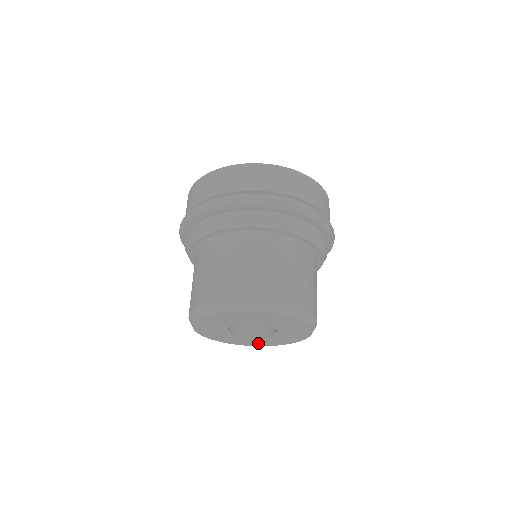
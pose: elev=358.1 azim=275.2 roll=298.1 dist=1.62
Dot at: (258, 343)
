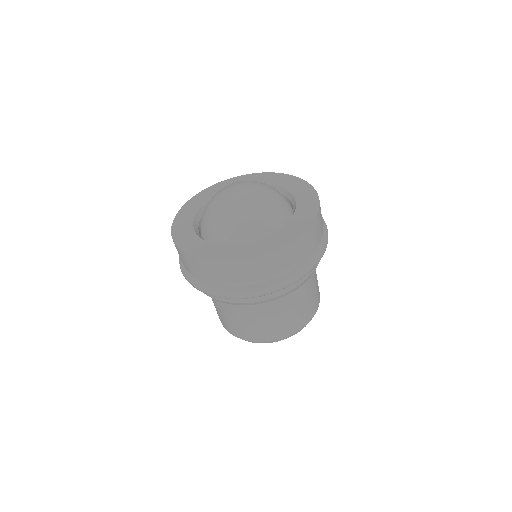
Dot at: occluded
